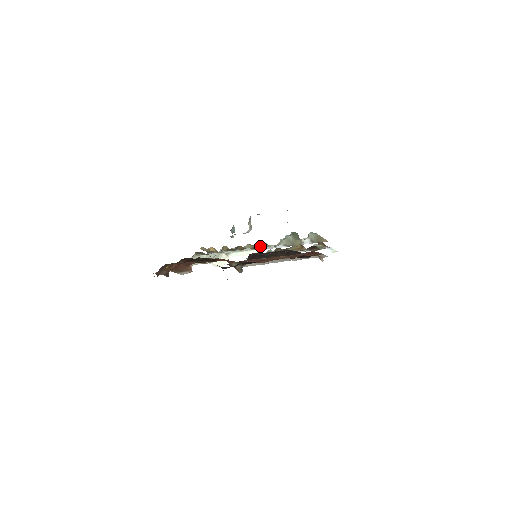
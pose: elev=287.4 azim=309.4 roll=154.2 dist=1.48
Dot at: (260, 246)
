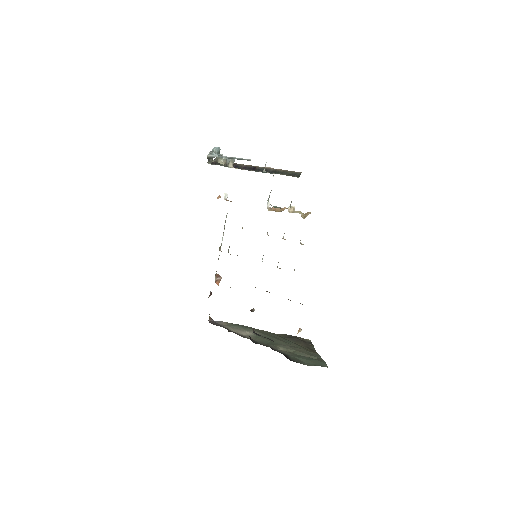
Dot at: occluded
